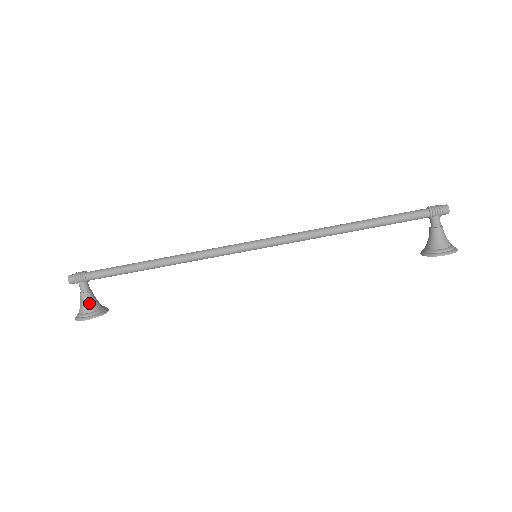
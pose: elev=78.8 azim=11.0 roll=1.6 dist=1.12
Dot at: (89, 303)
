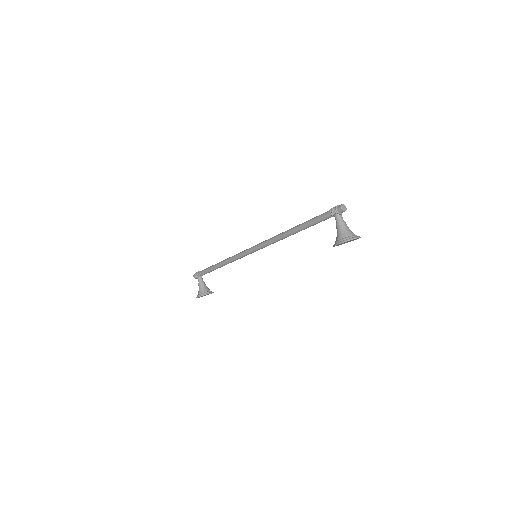
Dot at: (201, 289)
